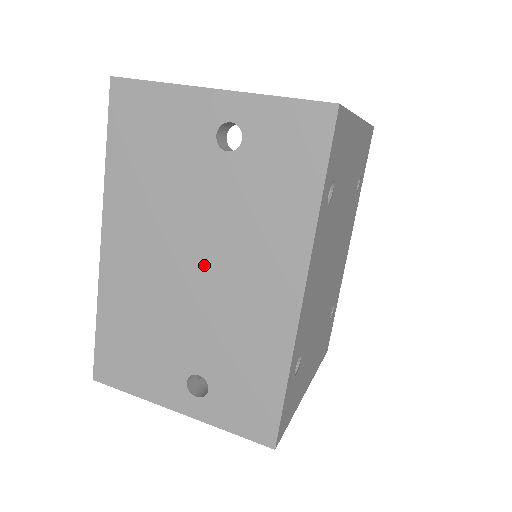
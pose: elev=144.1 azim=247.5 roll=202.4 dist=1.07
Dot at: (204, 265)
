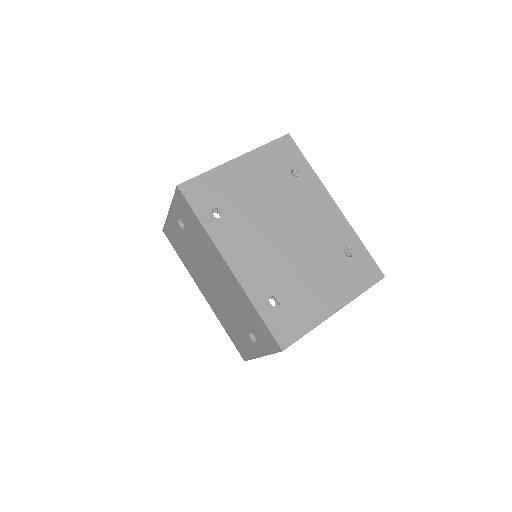
Dot at: (214, 280)
